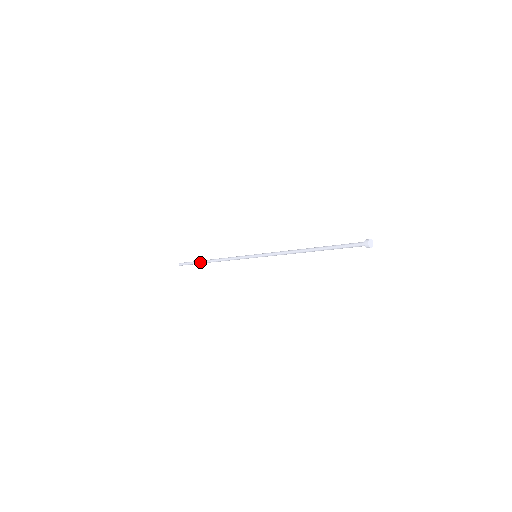
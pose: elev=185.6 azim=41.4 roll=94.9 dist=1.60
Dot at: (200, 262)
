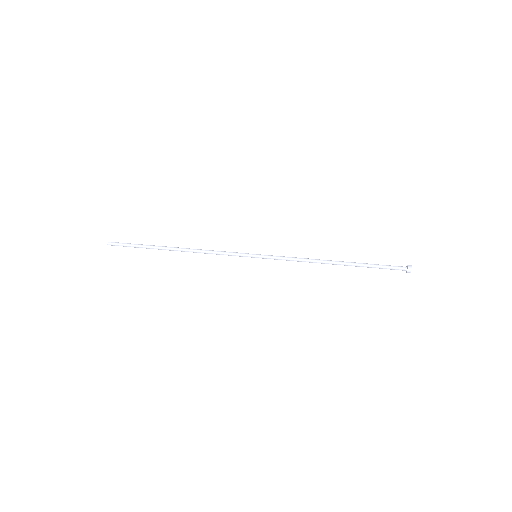
Dot at: (154, 248)
